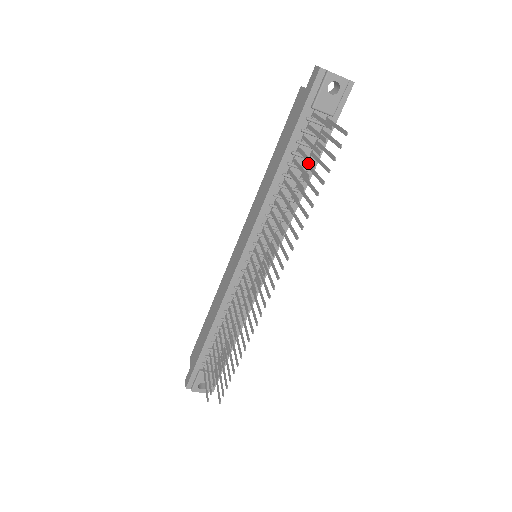
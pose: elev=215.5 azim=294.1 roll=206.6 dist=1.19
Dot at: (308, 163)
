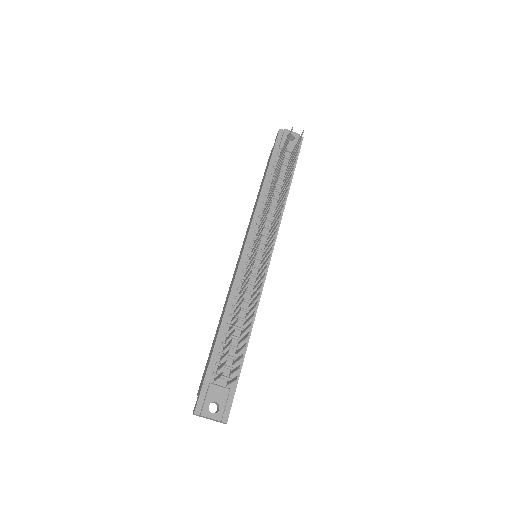
Dot at: occluded
